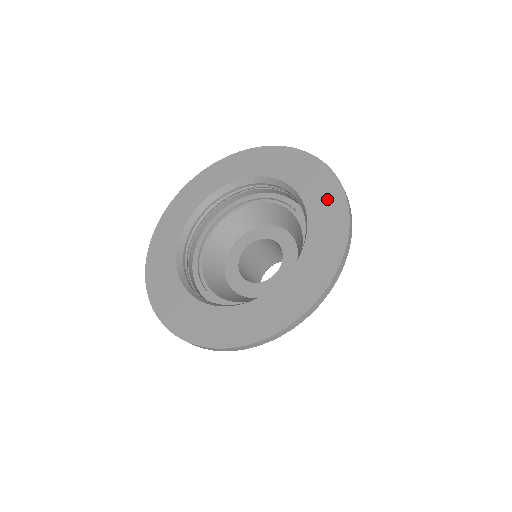
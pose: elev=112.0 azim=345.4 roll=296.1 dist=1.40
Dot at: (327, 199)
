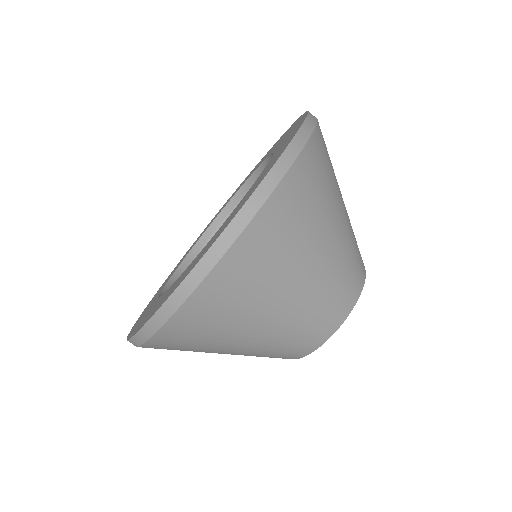
Dot at: occluded
